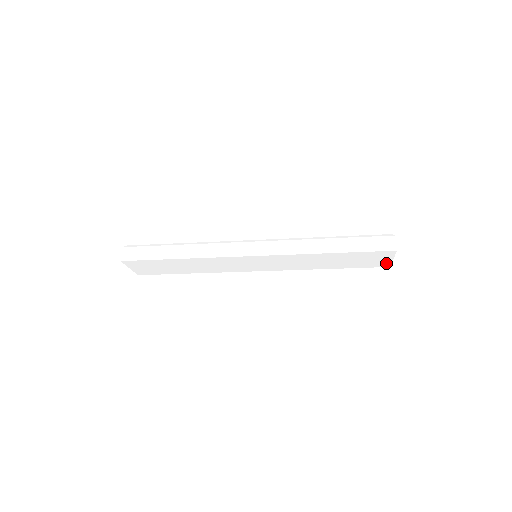
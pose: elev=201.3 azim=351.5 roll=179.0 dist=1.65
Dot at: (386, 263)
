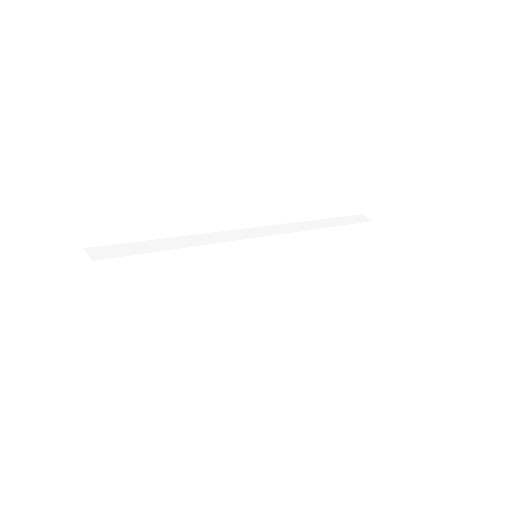
Dot at: (358, 252)
